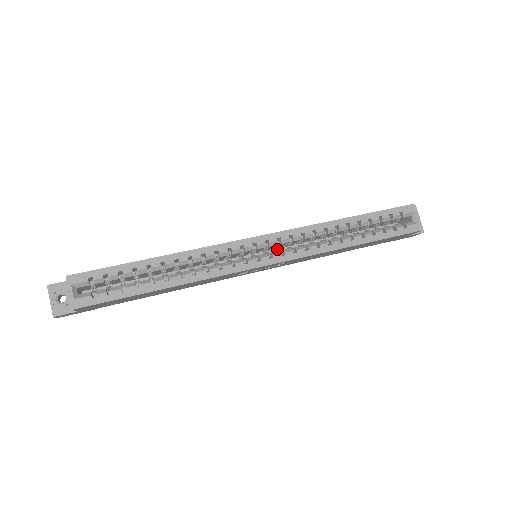
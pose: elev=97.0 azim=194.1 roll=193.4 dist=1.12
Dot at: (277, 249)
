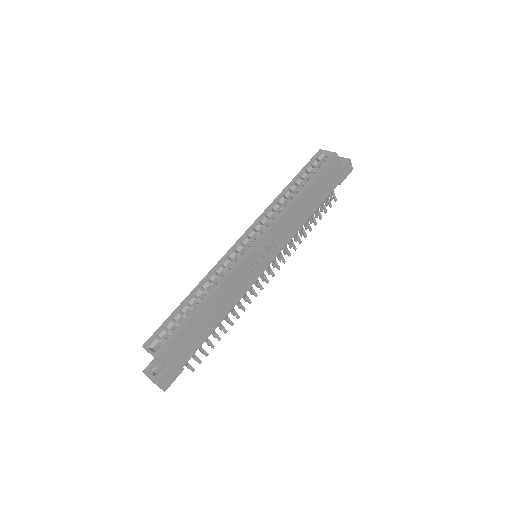
Dot at: occluded
